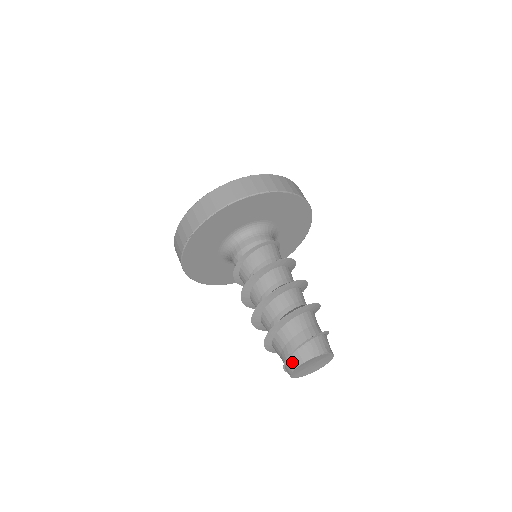
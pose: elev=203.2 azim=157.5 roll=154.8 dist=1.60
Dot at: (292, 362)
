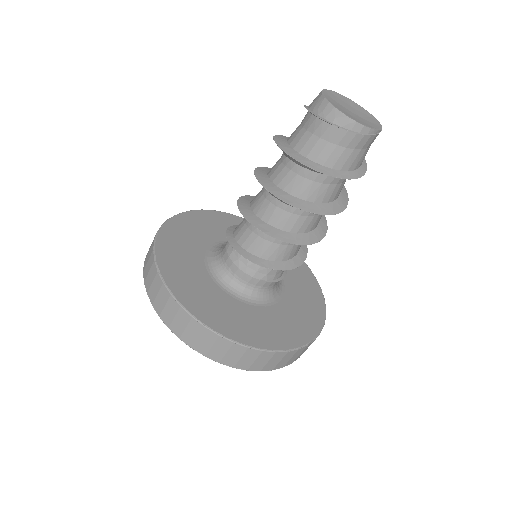
Dot at: (317, 105)
